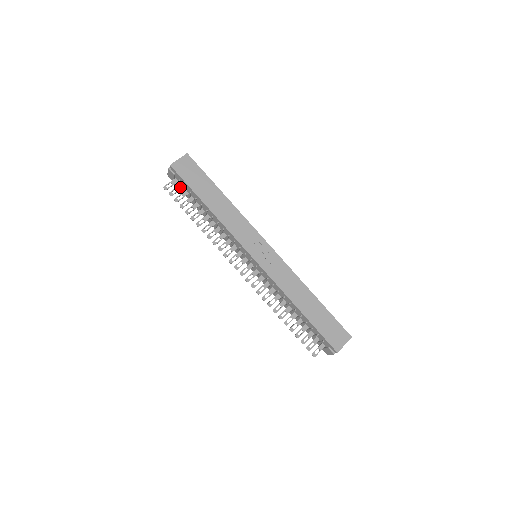
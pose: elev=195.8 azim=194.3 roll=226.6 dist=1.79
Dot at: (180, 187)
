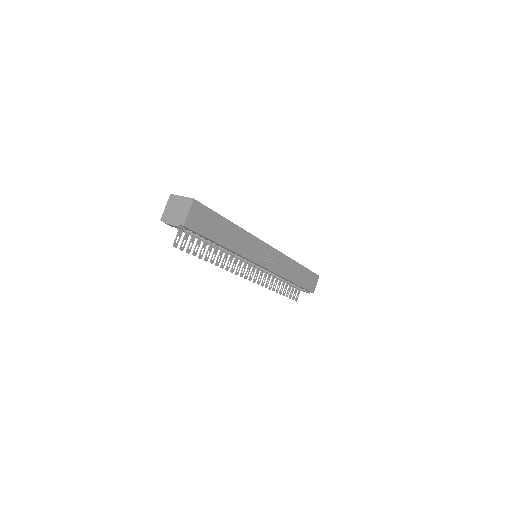
Dot at: (187, 234)
